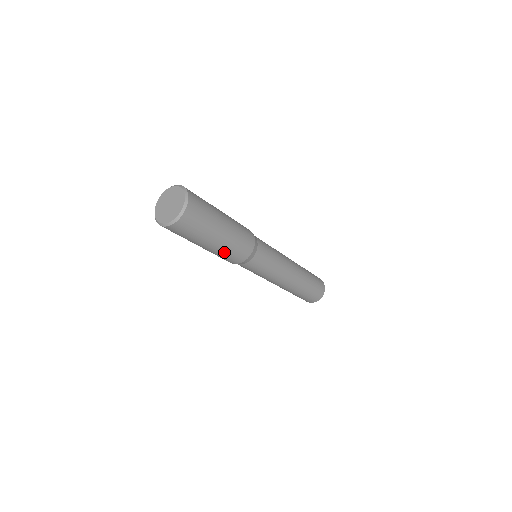
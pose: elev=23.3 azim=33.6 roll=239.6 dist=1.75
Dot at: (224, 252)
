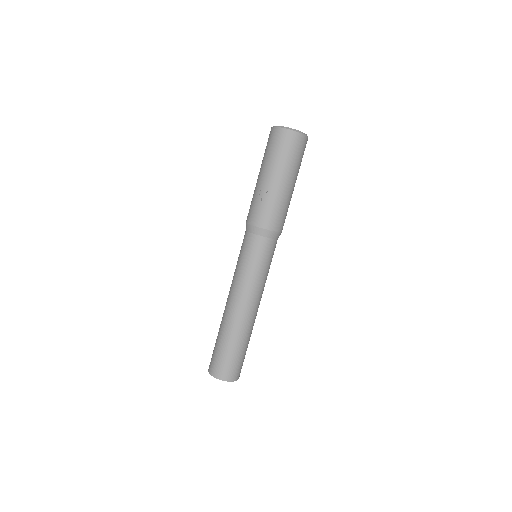
Dot at: (285, 203)
